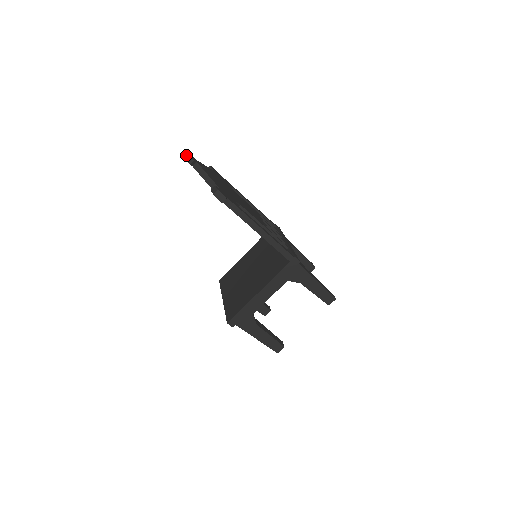
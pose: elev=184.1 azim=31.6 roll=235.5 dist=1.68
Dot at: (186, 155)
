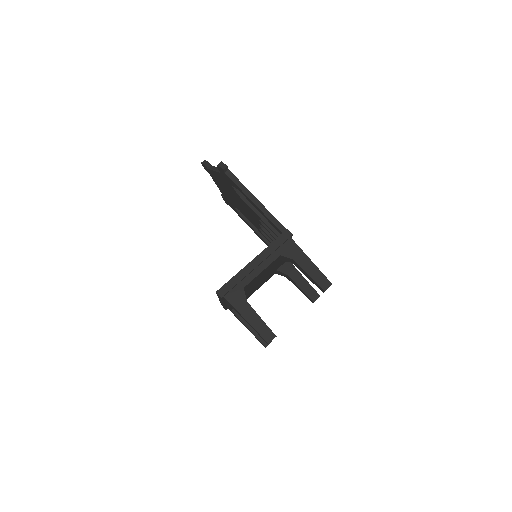
Dot at: (204, 161)
